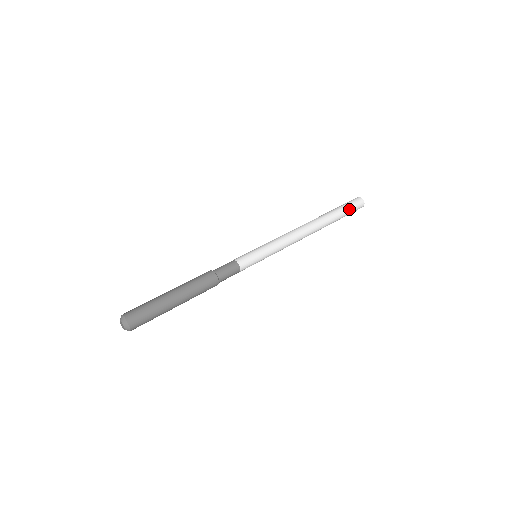
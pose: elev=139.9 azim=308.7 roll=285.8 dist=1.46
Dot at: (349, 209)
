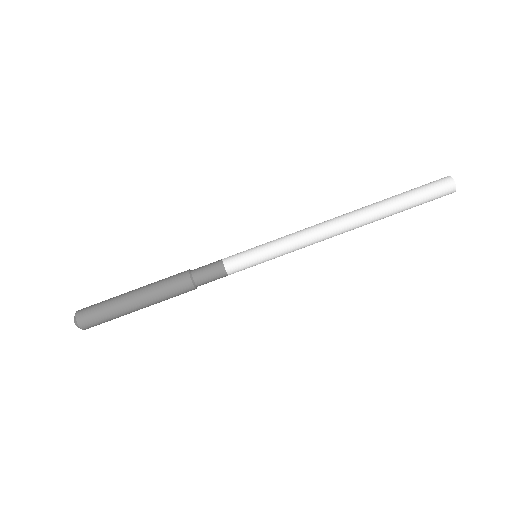
Dot at: (422, 194)
